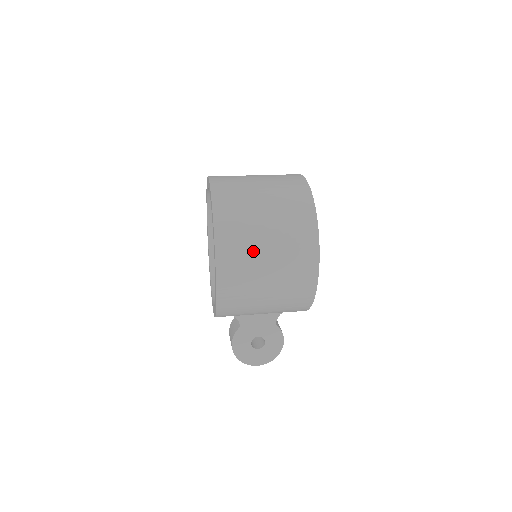
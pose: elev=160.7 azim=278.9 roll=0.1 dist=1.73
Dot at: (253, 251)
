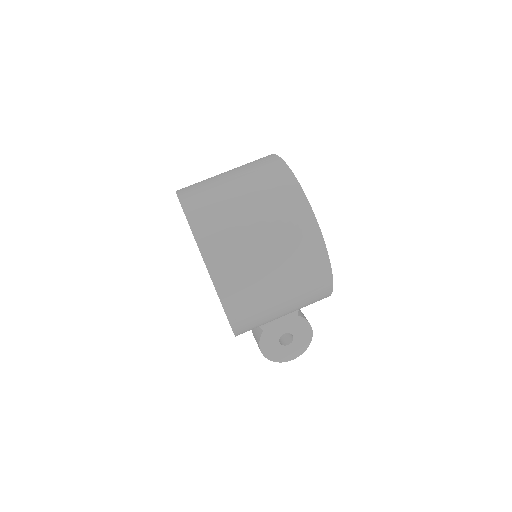
Dot at: (253, 268)
